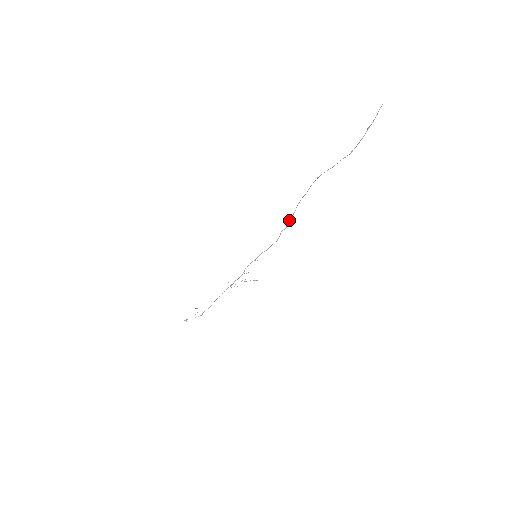
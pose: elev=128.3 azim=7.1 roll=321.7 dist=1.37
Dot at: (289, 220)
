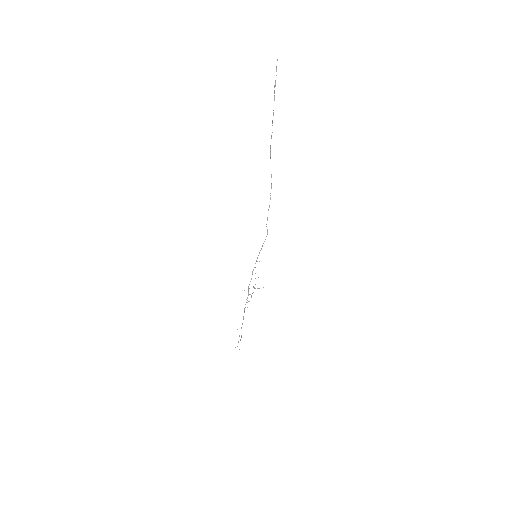
Dot at: (268, 209)
